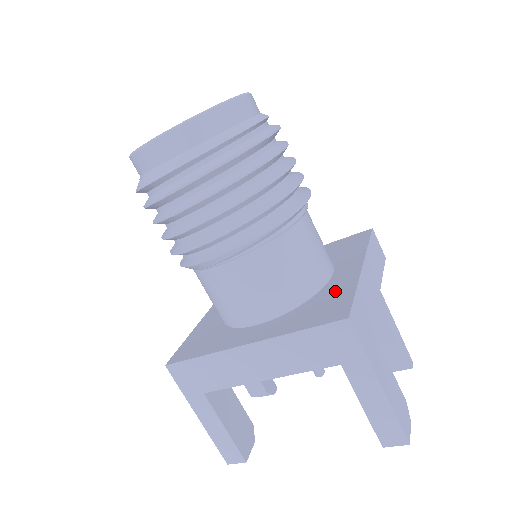
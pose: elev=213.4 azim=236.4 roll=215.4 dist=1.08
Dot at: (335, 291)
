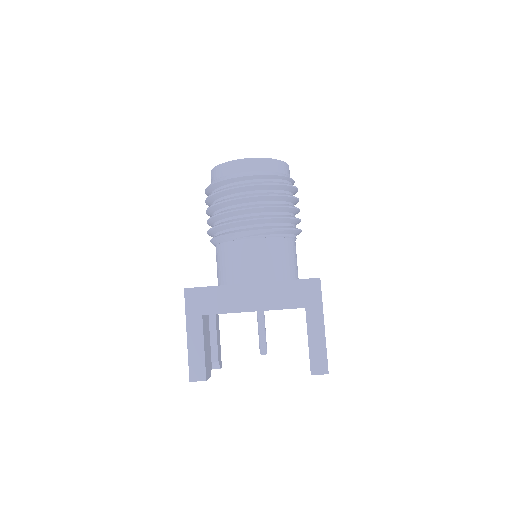
Dot at: occluded
